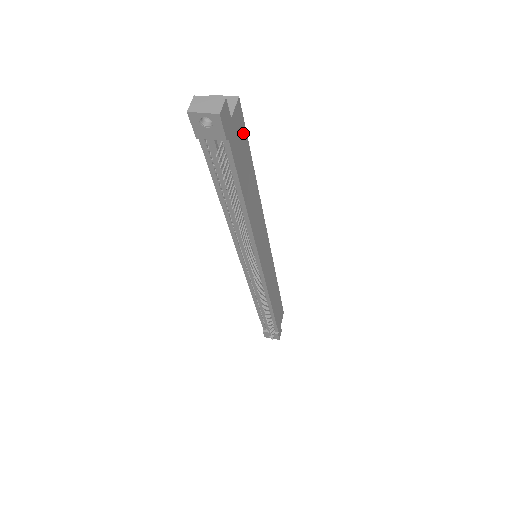
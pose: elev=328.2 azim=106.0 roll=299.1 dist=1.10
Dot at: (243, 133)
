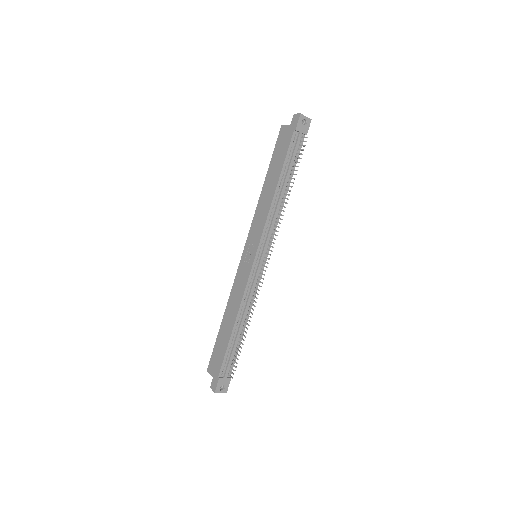
Dot at: occluded
